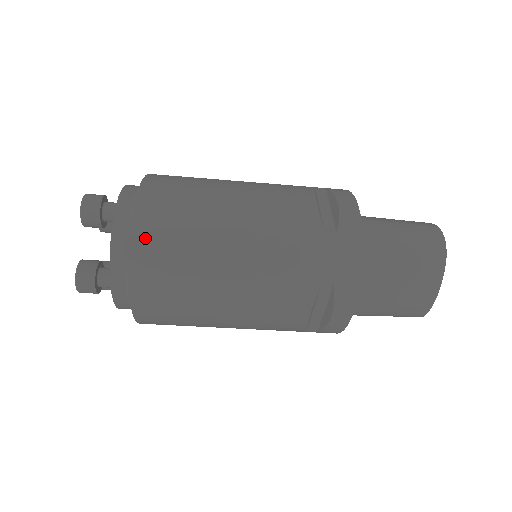
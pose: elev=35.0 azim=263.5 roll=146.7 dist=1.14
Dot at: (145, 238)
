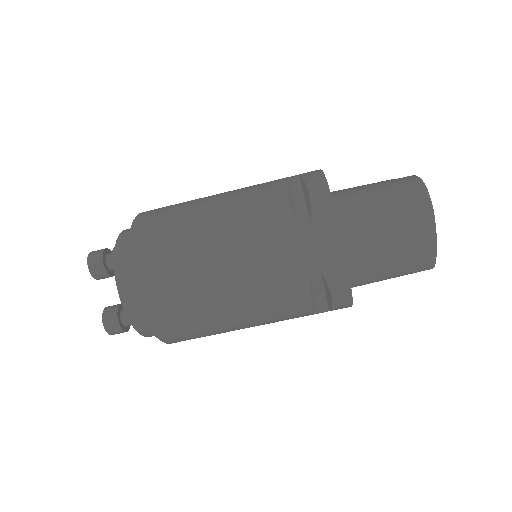
Dot at: (144, 280)
